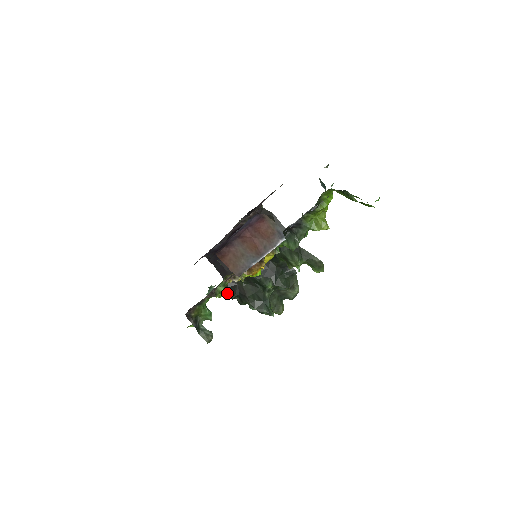
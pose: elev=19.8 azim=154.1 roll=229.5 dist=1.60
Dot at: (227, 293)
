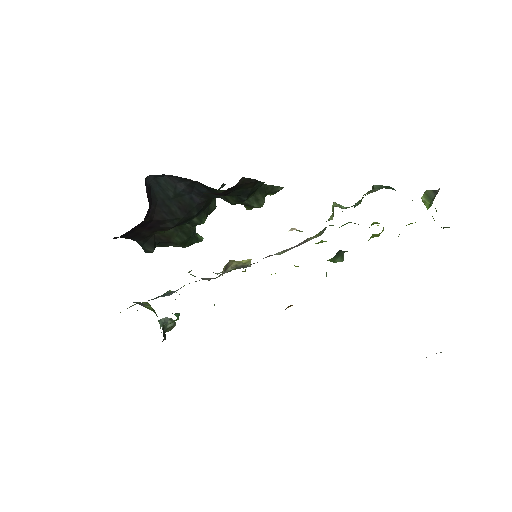
Dot at: (144, 251)
